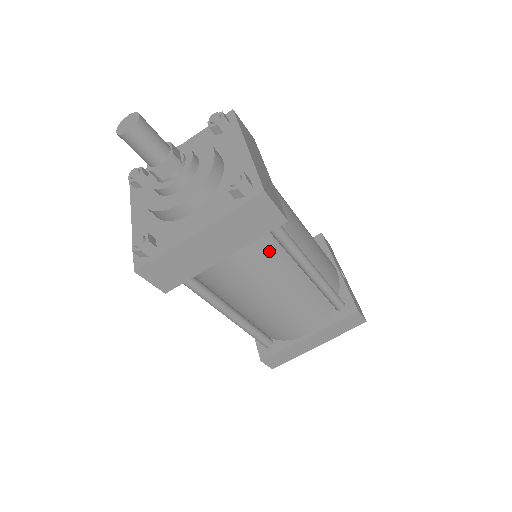
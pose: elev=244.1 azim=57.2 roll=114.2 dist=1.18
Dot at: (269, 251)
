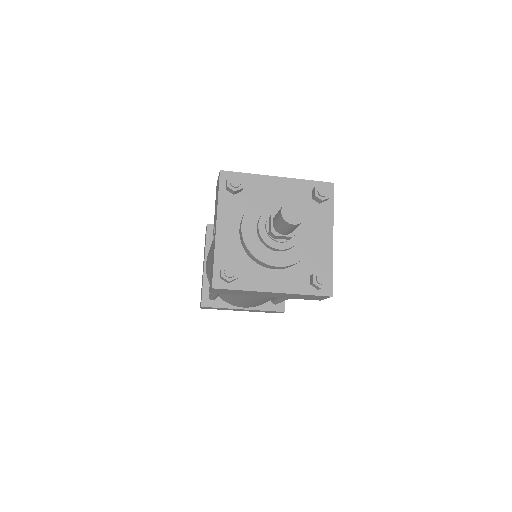
Dot at: occluded
